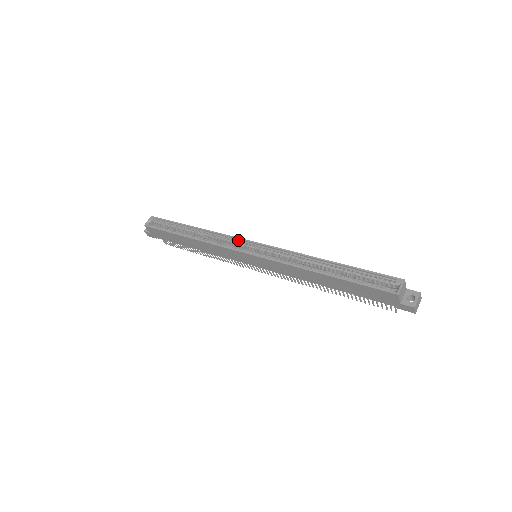
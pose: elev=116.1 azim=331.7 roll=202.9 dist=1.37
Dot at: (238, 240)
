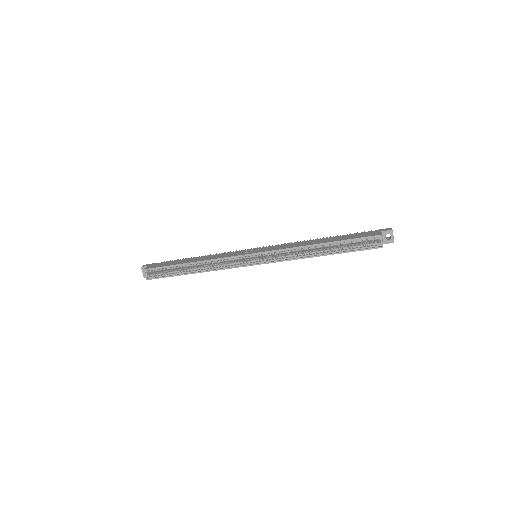
Dot at: (236, 257)
